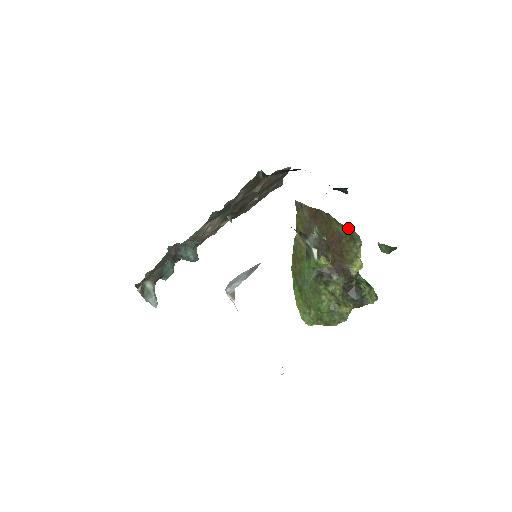
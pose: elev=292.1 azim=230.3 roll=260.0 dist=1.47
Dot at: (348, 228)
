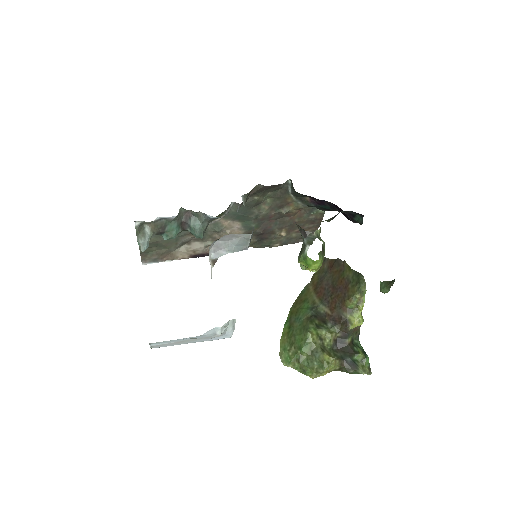
Dot at: (357, 272)
